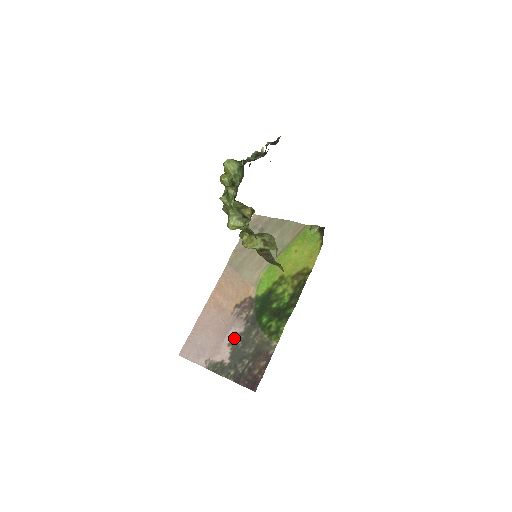
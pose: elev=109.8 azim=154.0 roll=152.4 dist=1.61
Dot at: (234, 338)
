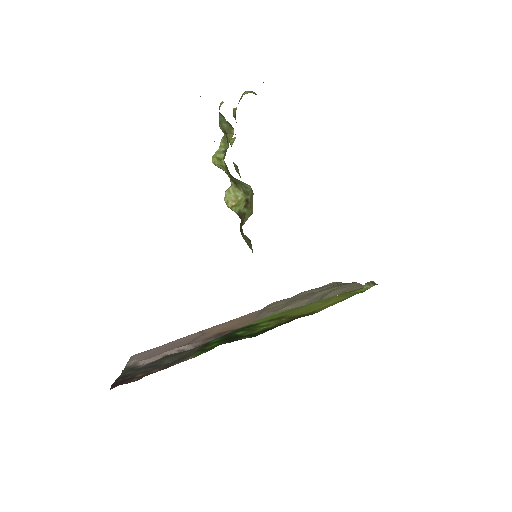
Dot at: (176, 352)
